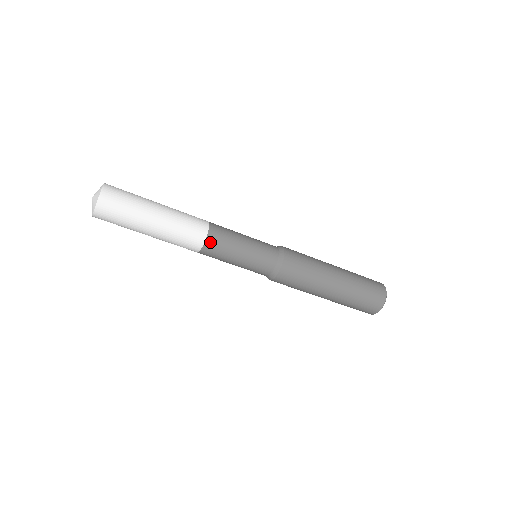
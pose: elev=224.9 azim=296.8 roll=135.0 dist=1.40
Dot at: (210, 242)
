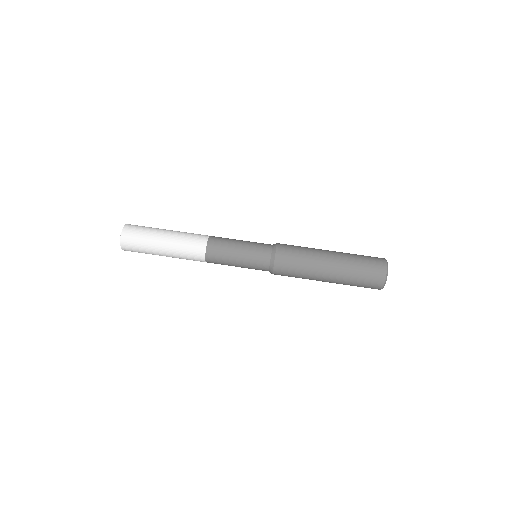
Dot at: (212, 241)
